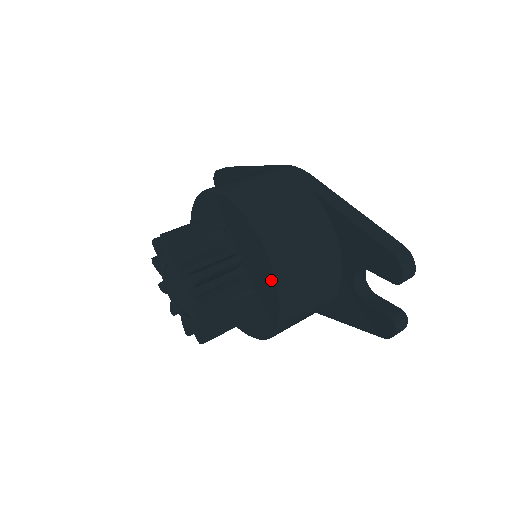
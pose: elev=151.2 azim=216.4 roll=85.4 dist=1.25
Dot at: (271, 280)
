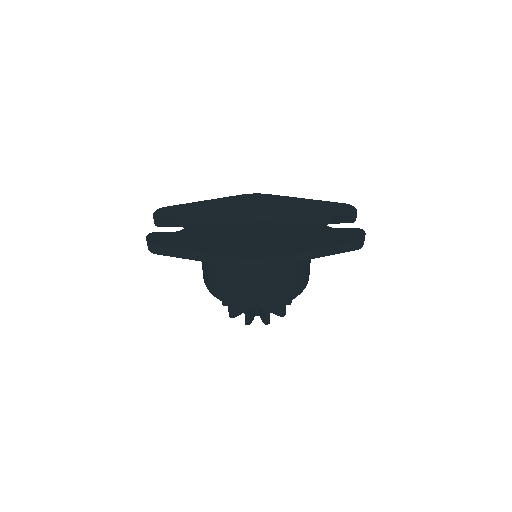
Dot at: occluded
